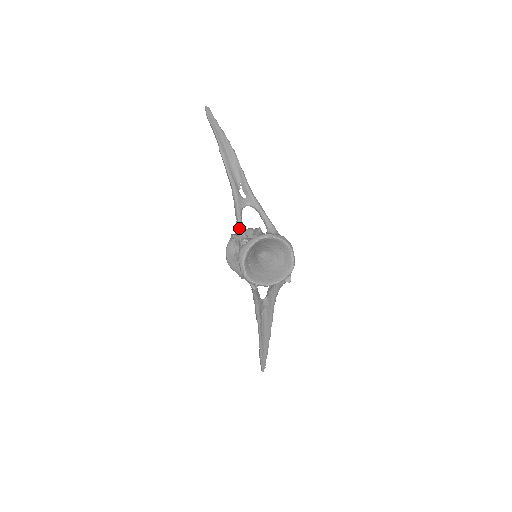
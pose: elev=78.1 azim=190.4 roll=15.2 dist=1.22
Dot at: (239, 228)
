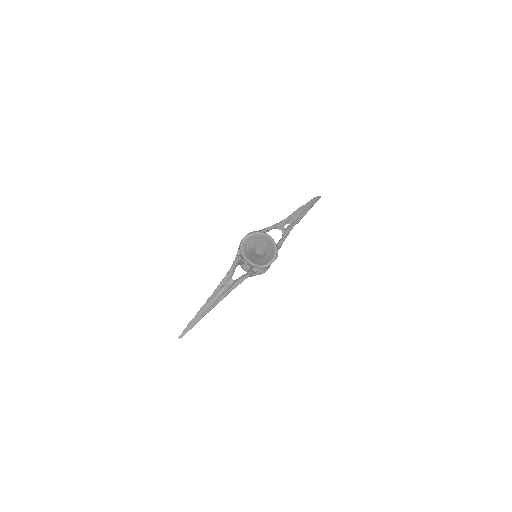
Dot at: (266, 228)
